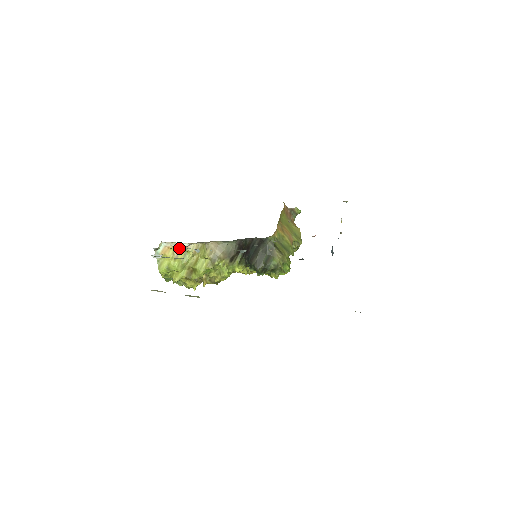
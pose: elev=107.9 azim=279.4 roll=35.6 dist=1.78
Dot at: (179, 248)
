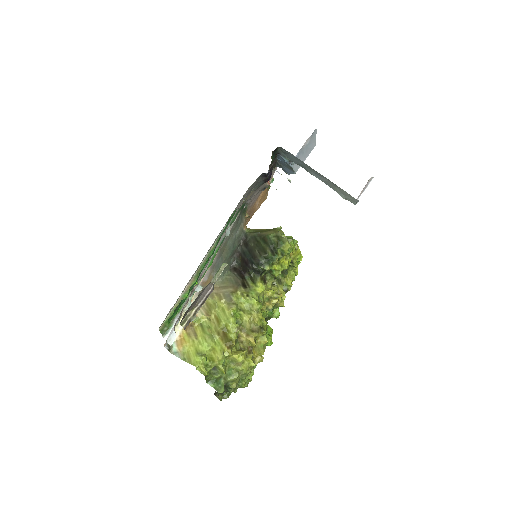
Dot at: (190, 327)
